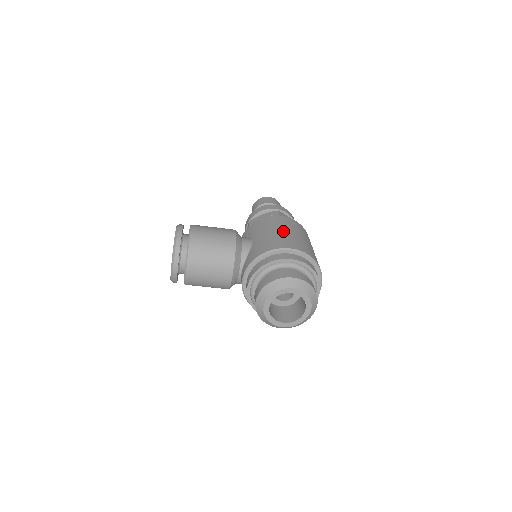
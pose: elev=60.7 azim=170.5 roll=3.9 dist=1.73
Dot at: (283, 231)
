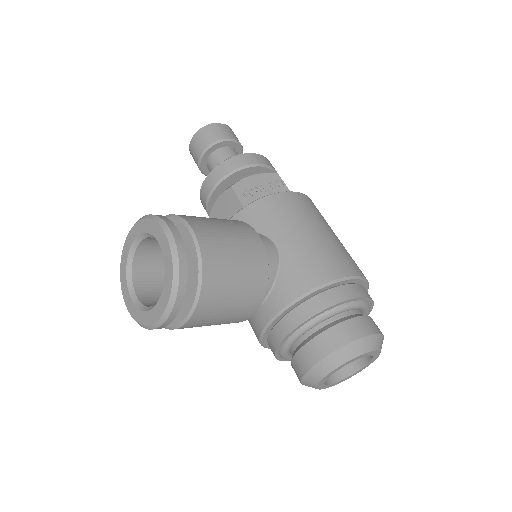
Dot at: (323, 232)
